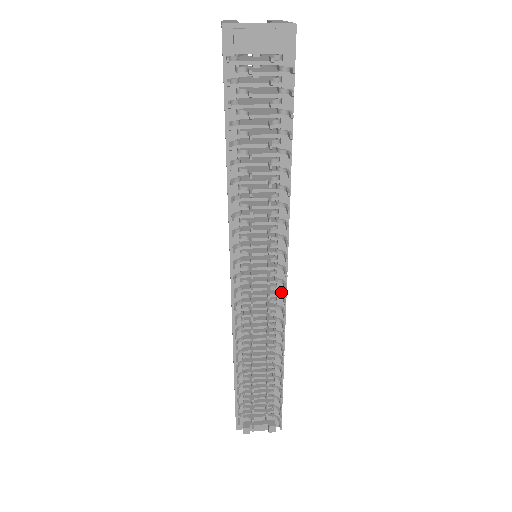
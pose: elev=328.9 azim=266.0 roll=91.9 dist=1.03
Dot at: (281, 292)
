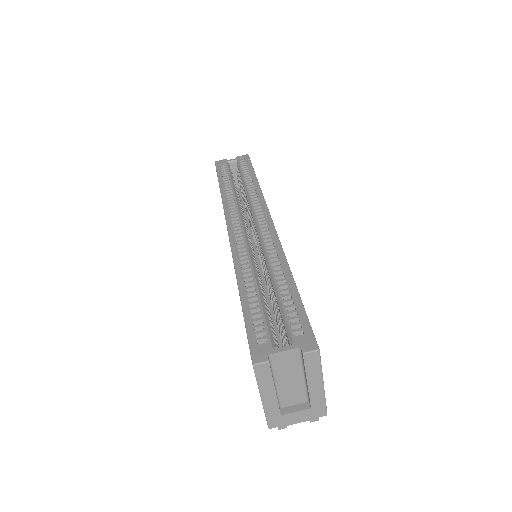
Dot at: occluded
